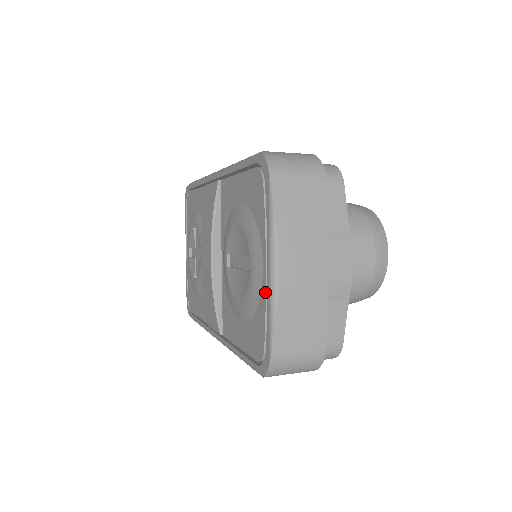
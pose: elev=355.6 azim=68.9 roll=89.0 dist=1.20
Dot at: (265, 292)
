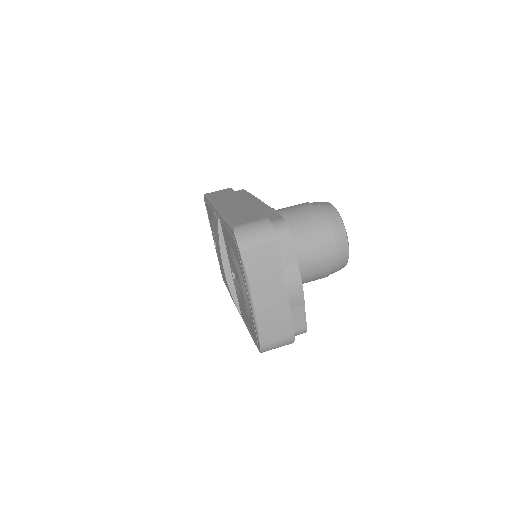
Dot at: (251, 311)
